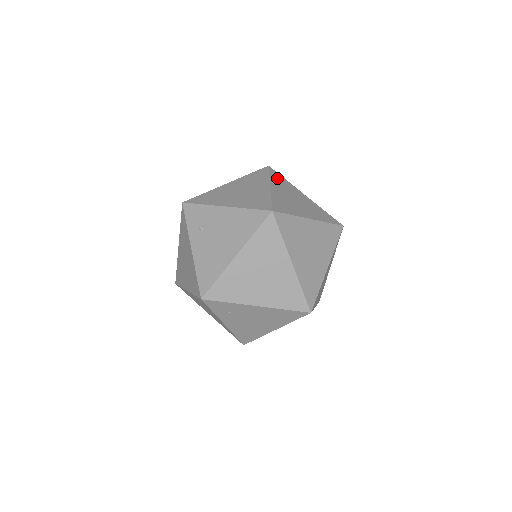
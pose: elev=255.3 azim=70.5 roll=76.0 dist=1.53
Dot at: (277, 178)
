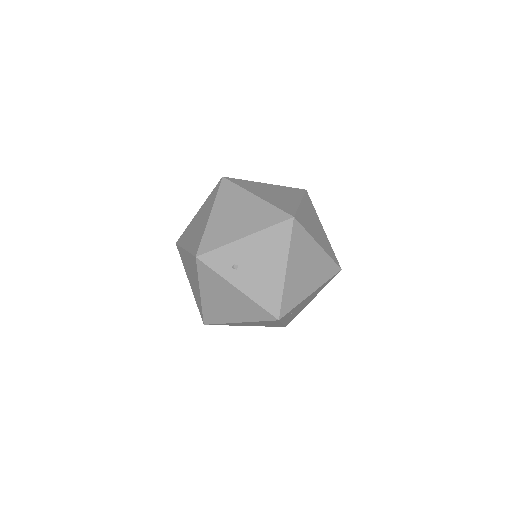
Dot at: (242, 184)
